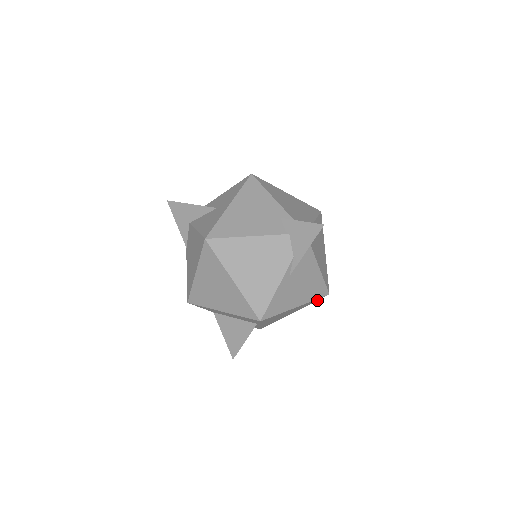
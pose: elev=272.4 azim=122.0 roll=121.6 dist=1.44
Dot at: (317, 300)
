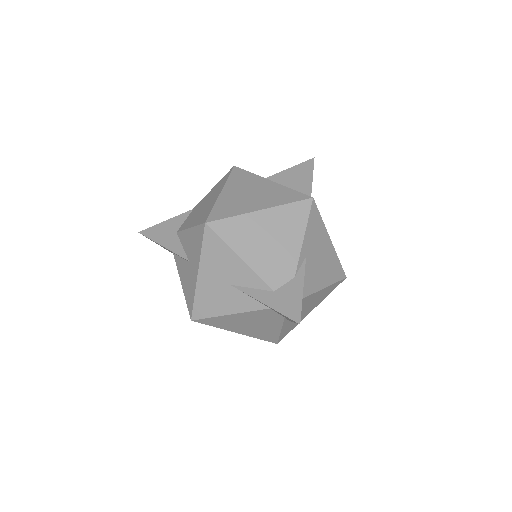
Dot at: occluded
